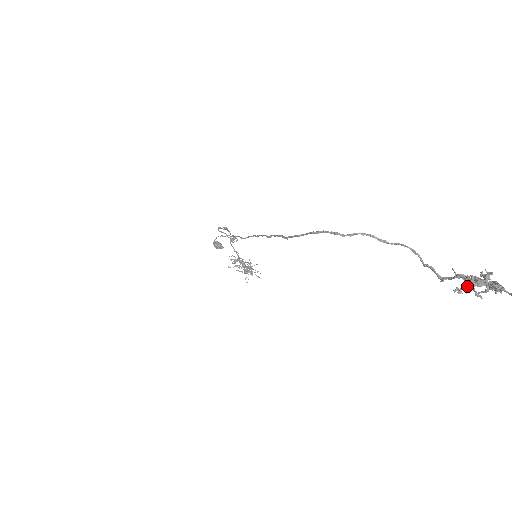
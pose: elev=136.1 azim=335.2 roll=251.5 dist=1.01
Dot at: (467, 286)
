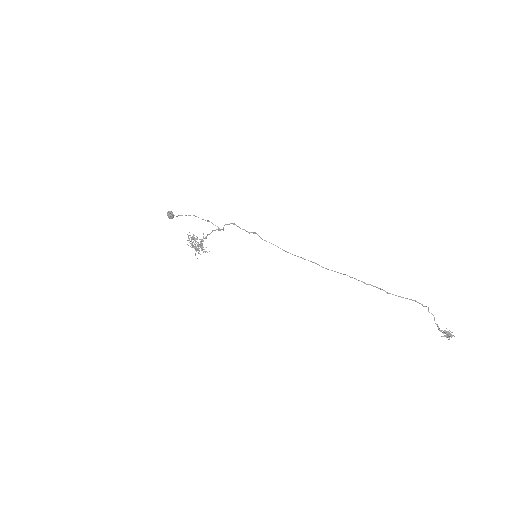
Dot at: (451, 336)
